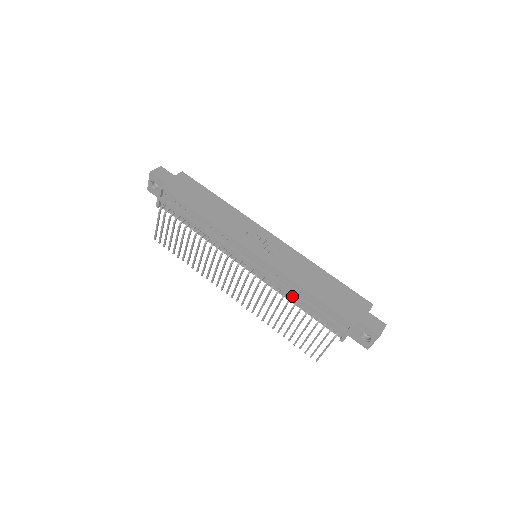
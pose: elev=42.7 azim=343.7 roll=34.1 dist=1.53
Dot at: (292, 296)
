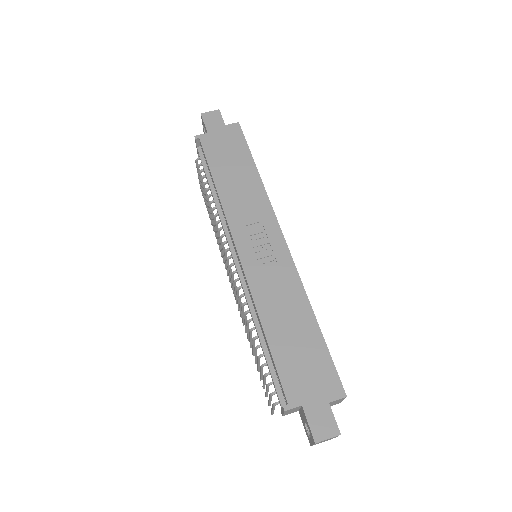
Dot at: occluded
